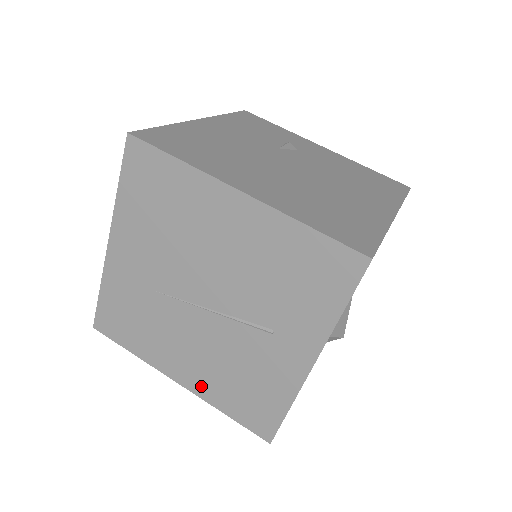
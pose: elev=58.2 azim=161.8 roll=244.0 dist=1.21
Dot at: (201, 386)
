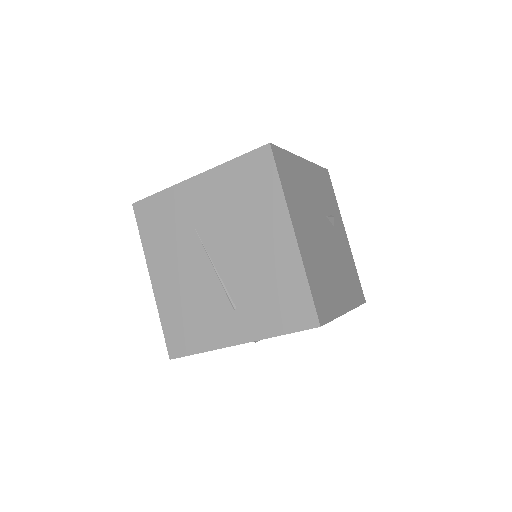
Dot at: (163, 296)
